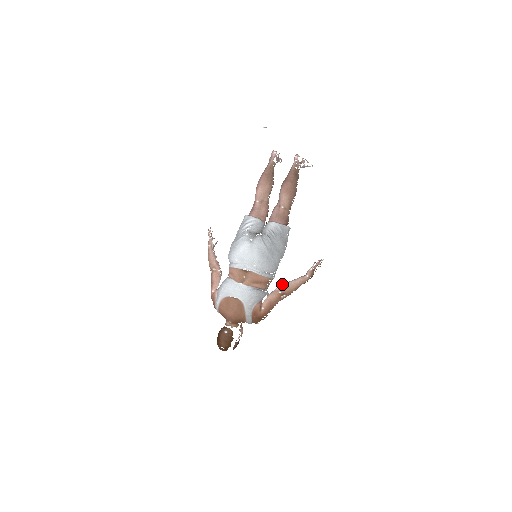
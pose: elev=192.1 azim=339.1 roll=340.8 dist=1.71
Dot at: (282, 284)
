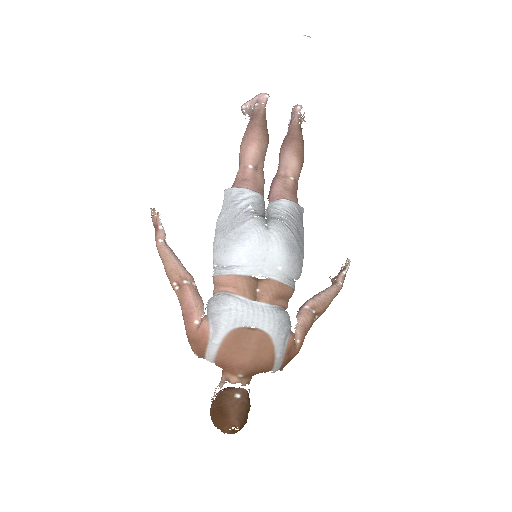
Dot at: (311, 298)
